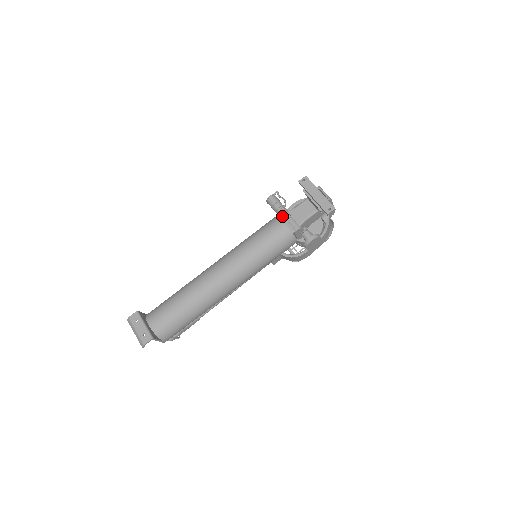
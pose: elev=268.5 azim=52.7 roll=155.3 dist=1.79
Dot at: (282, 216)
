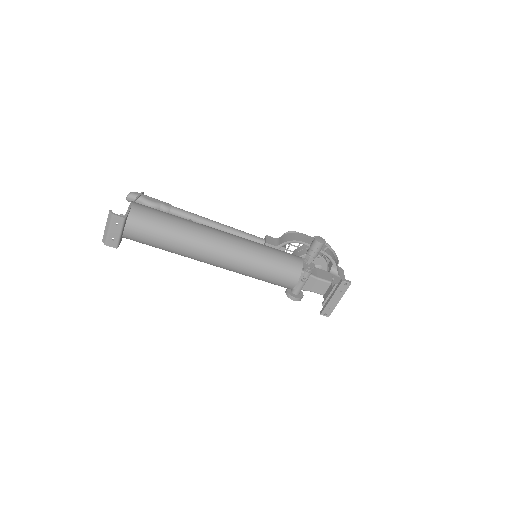
Dot at: (303, 274)
